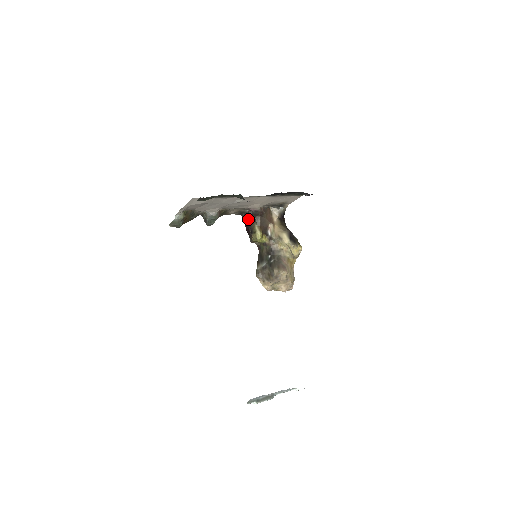
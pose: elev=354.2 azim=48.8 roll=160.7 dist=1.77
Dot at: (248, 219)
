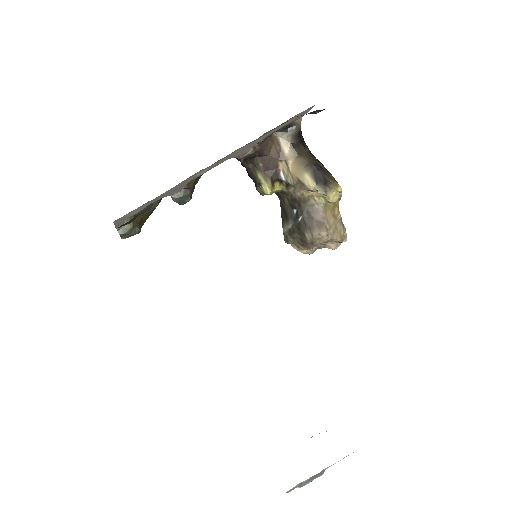
Dot at: (244, 165)
